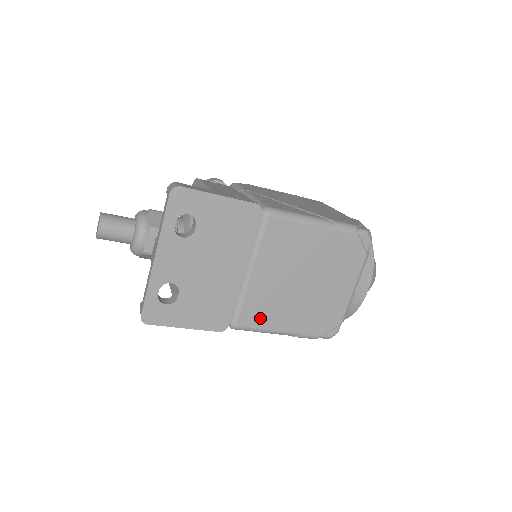
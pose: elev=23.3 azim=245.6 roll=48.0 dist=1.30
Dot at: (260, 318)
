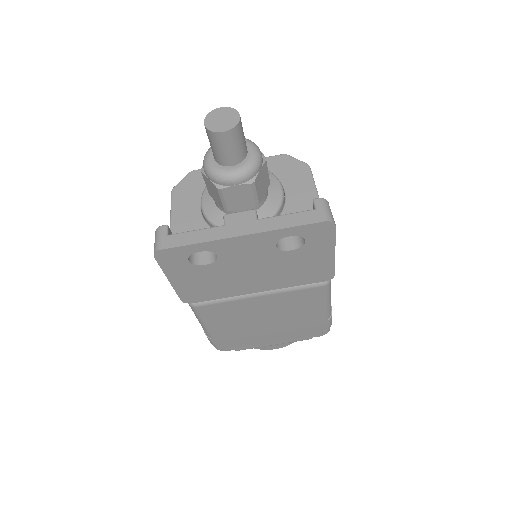
Dot at: (214, 315)
